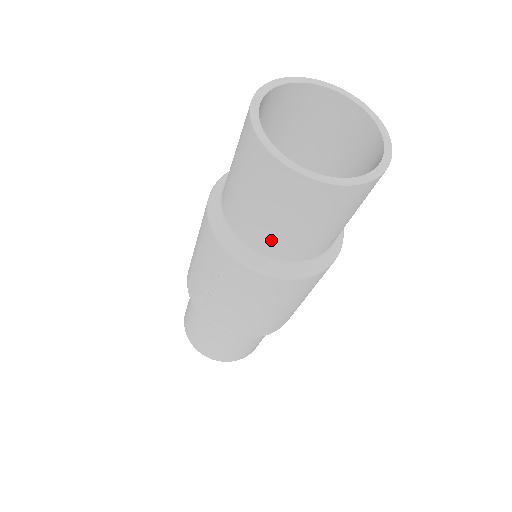
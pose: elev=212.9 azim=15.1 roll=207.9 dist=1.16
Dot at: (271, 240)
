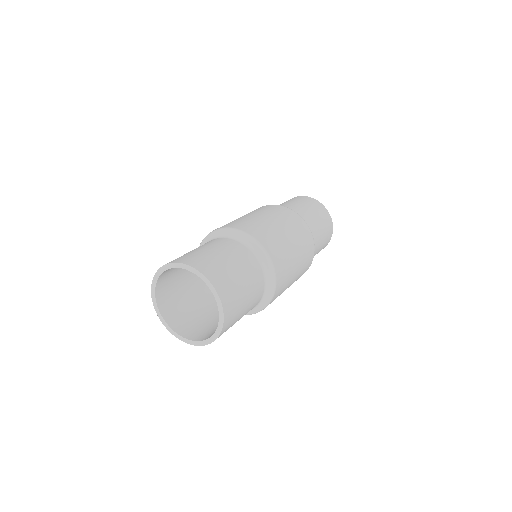
Dot at: occluded
